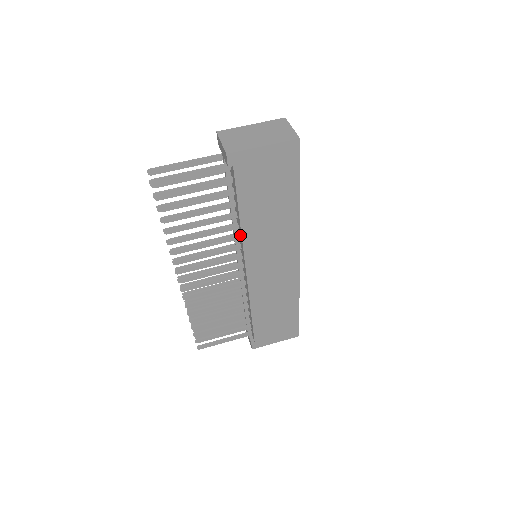
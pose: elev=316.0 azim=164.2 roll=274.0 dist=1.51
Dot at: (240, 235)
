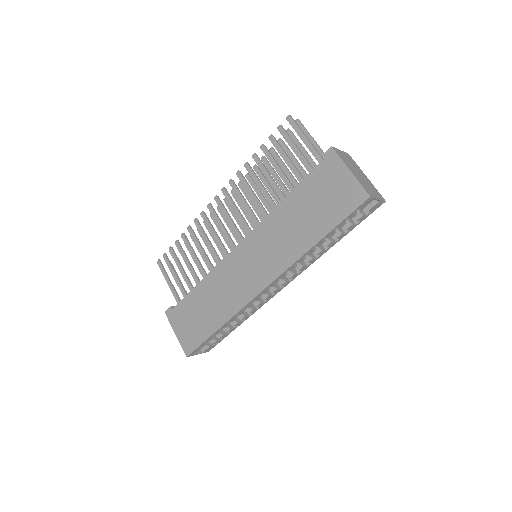
Dot at: occluded
